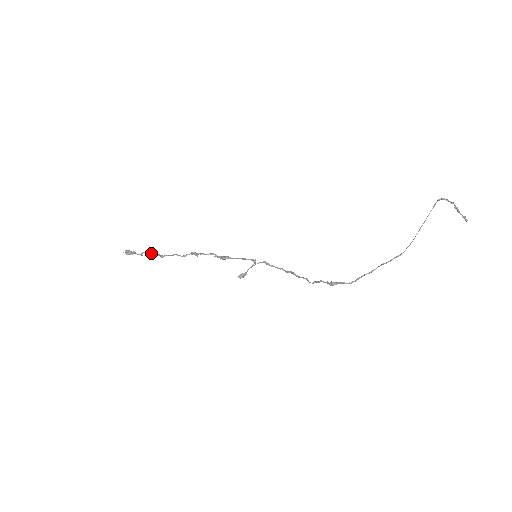
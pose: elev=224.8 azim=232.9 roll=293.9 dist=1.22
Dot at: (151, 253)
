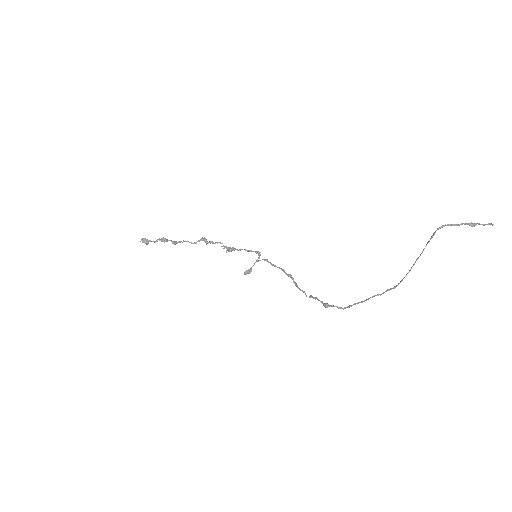
Dot at: (164, 241)
